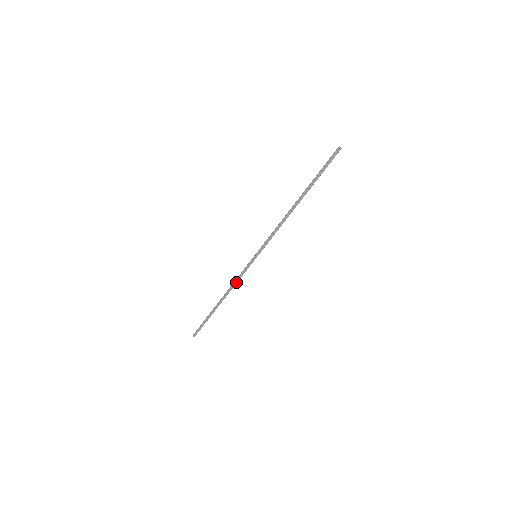
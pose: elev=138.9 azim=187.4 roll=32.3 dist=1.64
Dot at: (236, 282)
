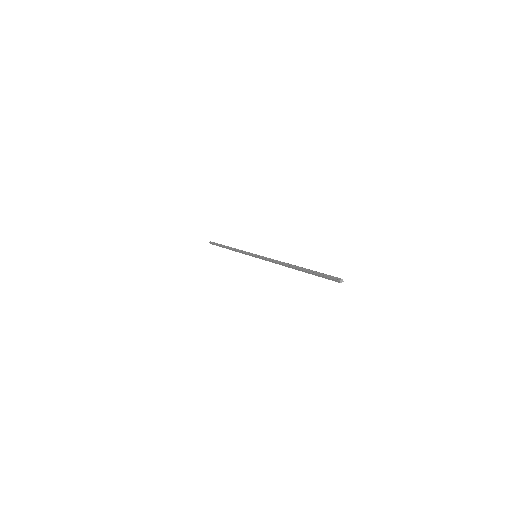
Dot at: (239, 252)
